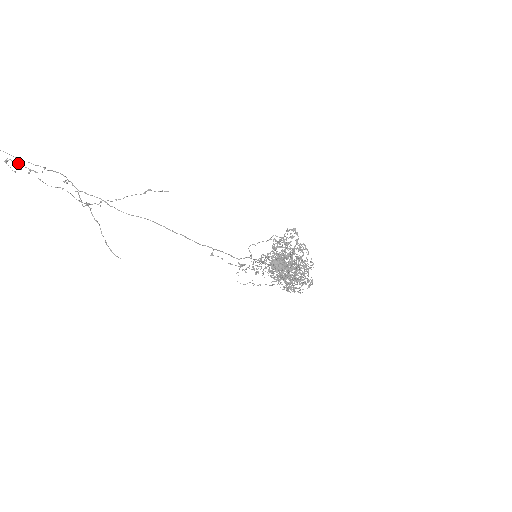
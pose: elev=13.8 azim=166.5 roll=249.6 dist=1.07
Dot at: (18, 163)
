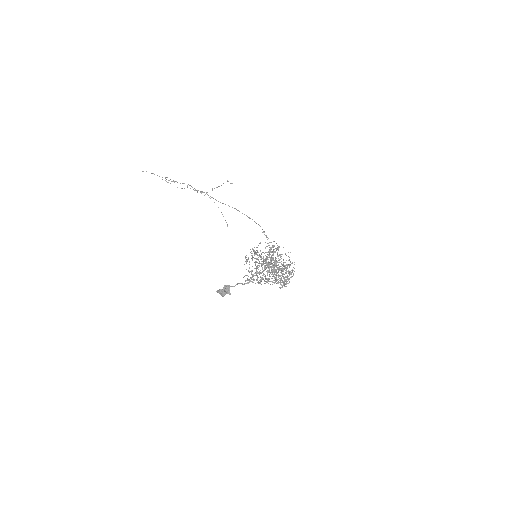
Dot at: occluded
